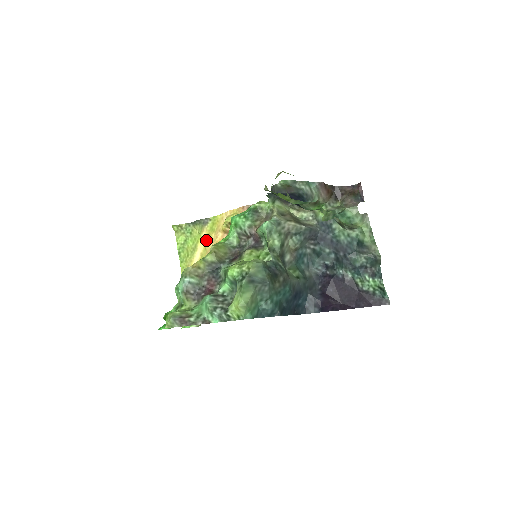
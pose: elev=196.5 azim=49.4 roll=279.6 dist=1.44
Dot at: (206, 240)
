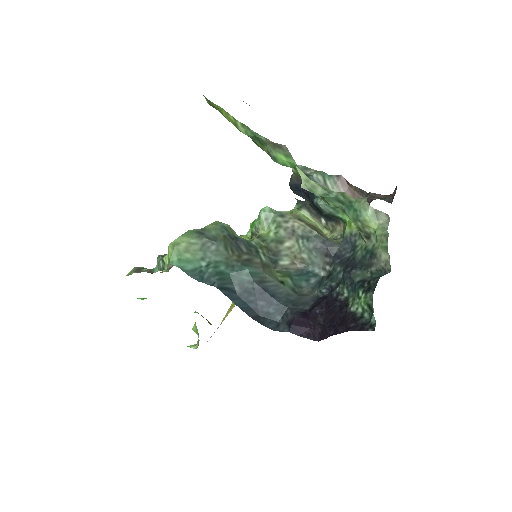
Dot at: occluded
